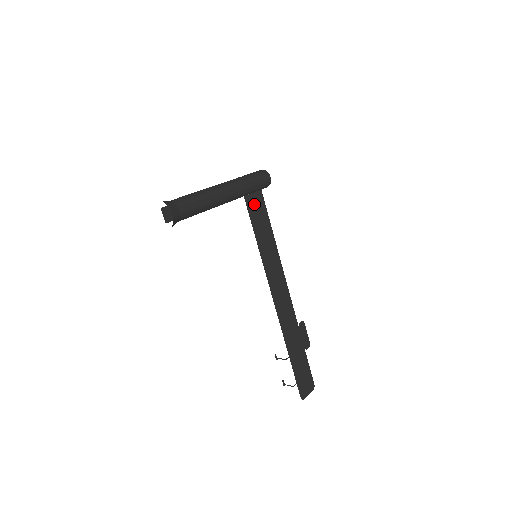
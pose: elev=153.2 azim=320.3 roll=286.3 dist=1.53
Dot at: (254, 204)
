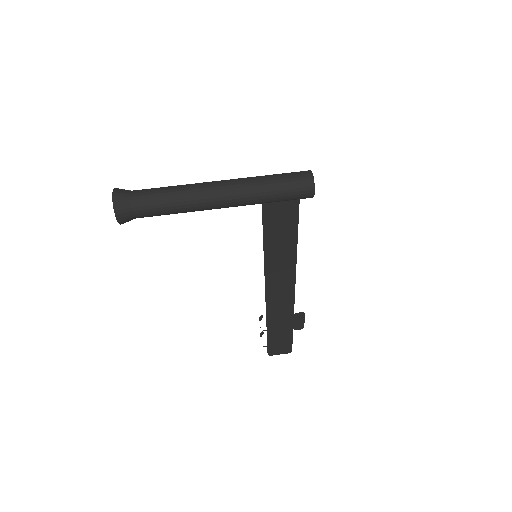
Dot at: (278, 209)
